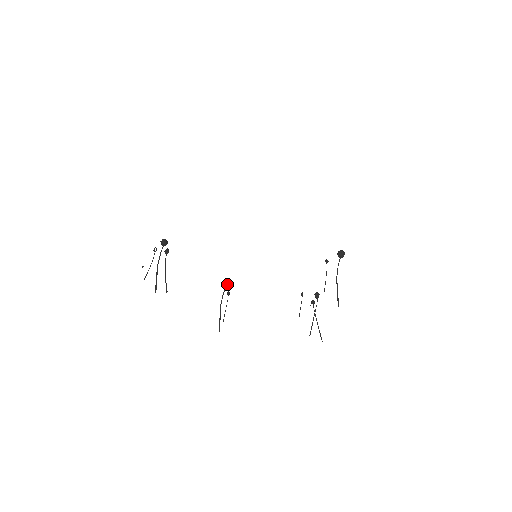
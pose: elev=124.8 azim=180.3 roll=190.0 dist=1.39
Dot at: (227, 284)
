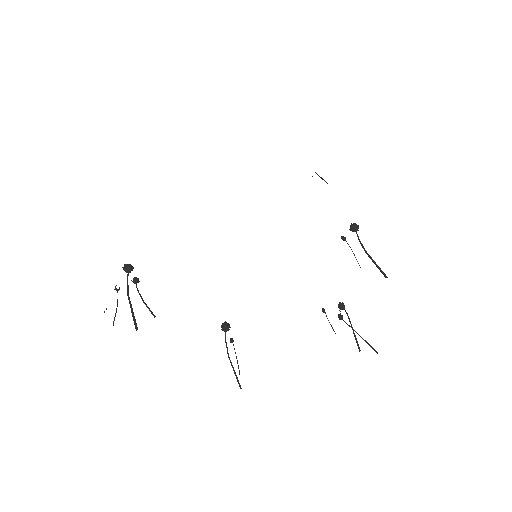
Dot at: (226, 328)
